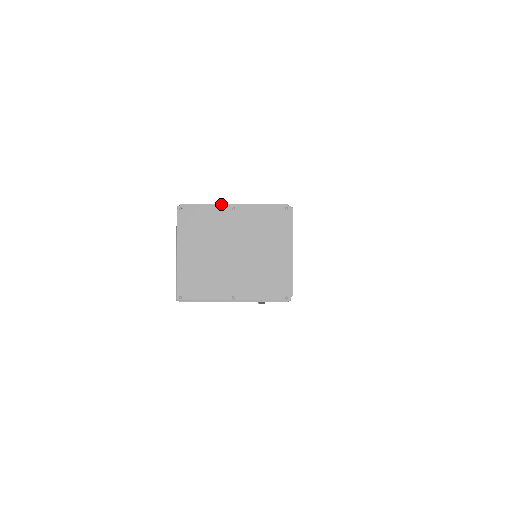
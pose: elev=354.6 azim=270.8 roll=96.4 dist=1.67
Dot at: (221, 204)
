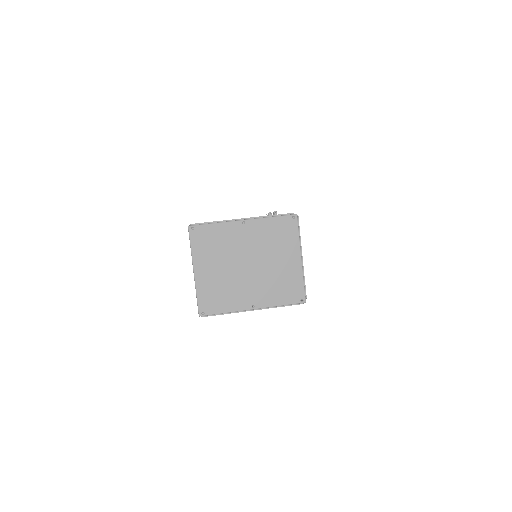
Dot at: occluded
